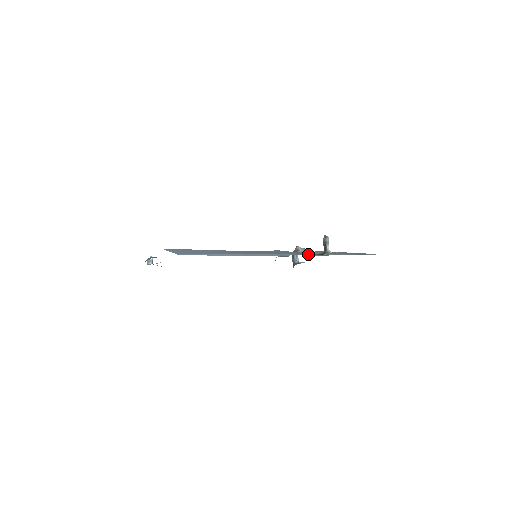
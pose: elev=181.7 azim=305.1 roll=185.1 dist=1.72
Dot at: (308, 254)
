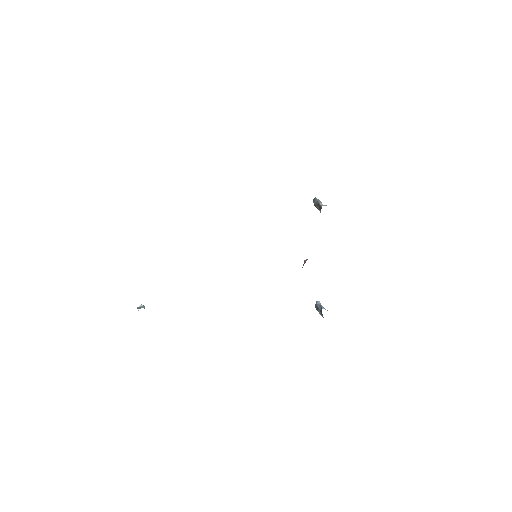
Dot at: occluded
